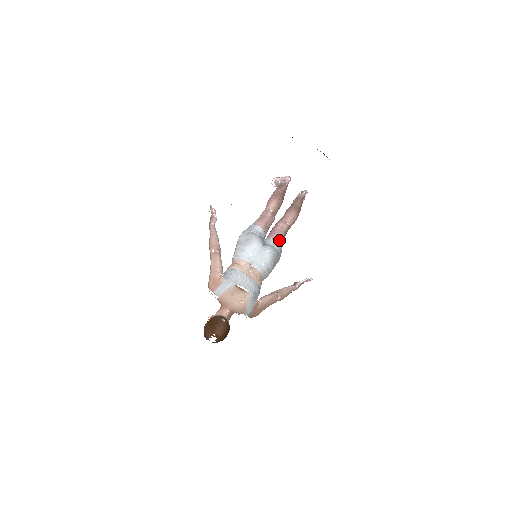
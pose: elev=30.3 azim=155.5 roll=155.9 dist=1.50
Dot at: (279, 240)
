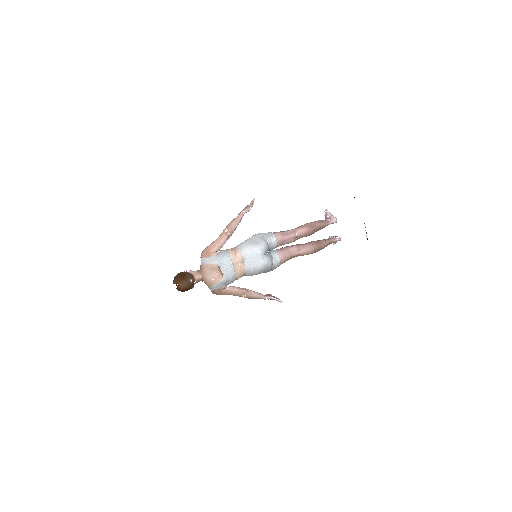
Dot at: (282, 259)
